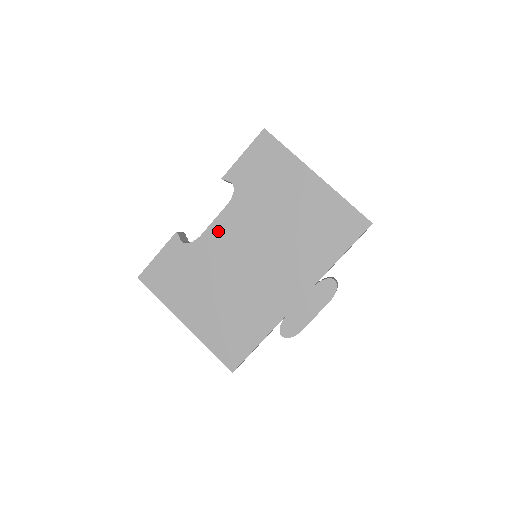
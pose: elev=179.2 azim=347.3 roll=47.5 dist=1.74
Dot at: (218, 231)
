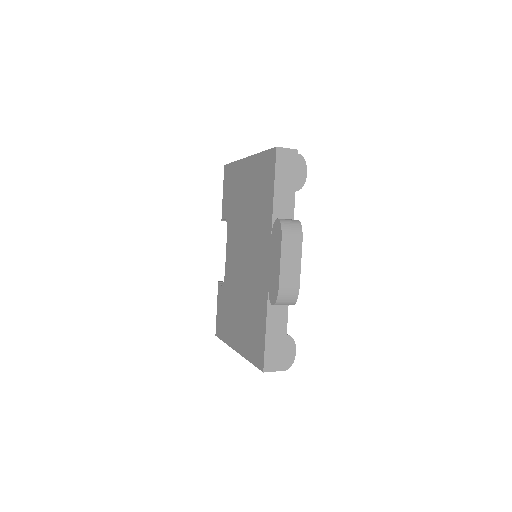
Dot at: (229, 258)
